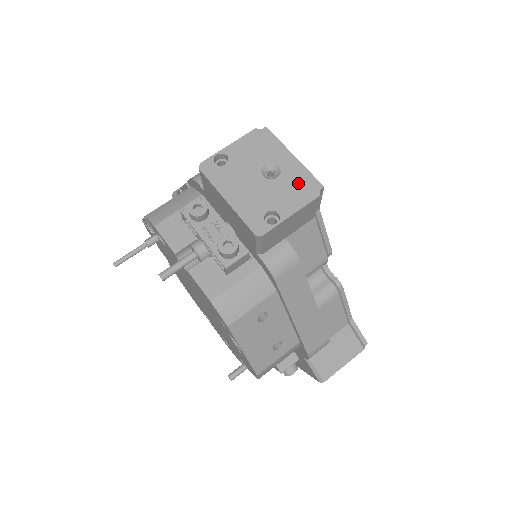
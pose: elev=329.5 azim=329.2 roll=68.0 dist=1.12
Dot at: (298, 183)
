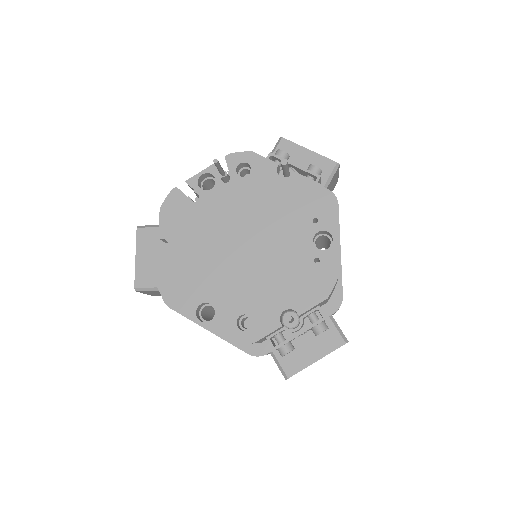
Dot at: occluded
